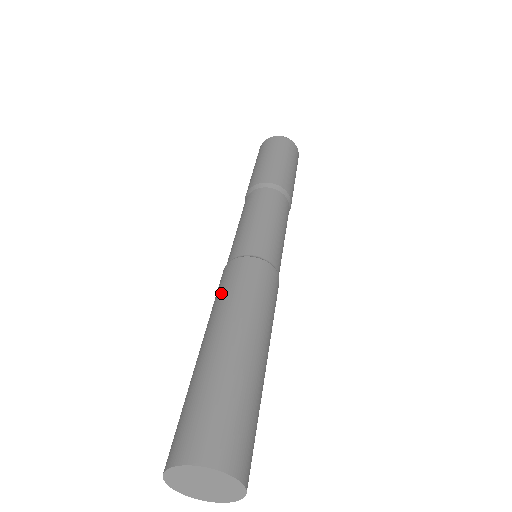
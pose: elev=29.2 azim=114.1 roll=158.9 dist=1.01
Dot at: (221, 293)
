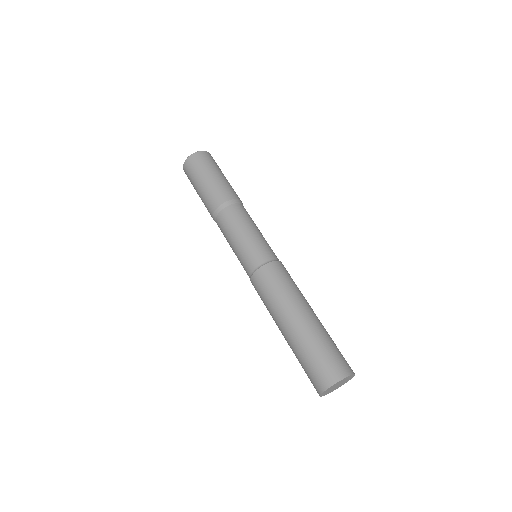
Dot at: (264, 304)
